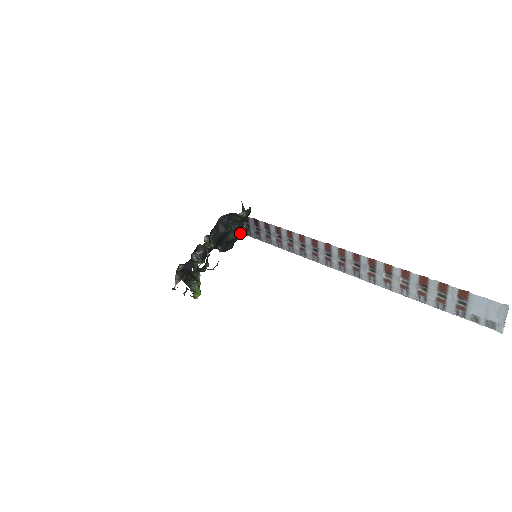
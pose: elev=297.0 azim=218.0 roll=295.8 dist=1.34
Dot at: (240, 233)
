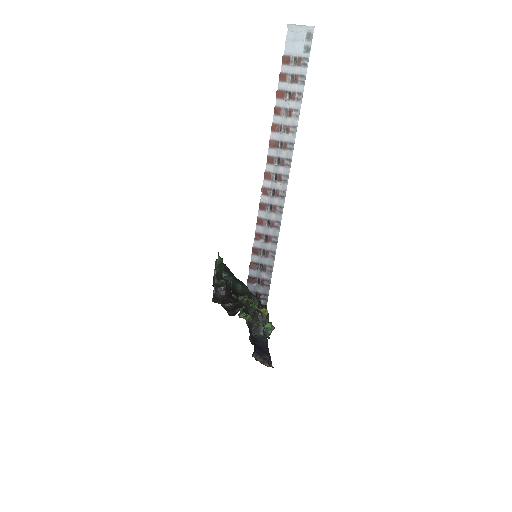
Dot at: occluded
